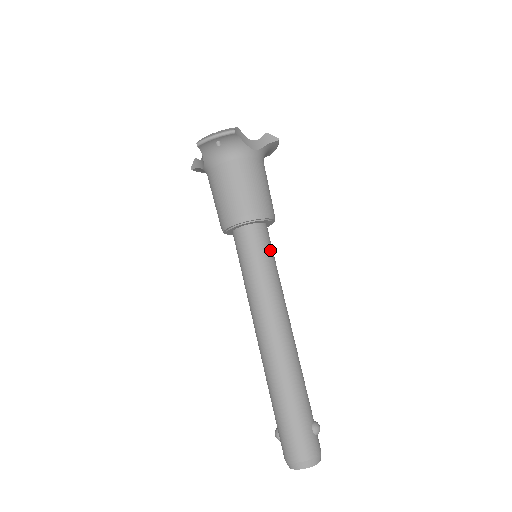
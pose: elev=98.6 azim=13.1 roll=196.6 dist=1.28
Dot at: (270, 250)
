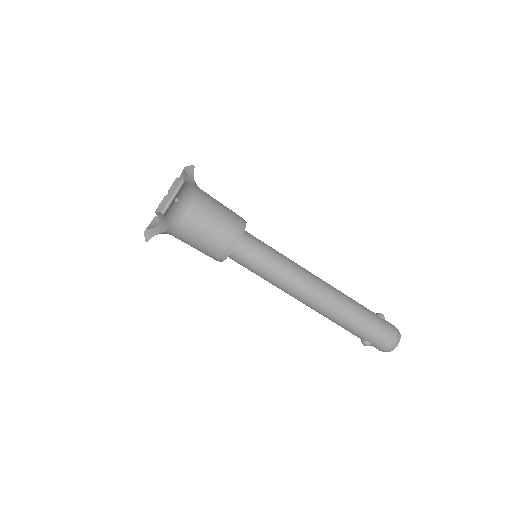
Dot at: (264, 243)
